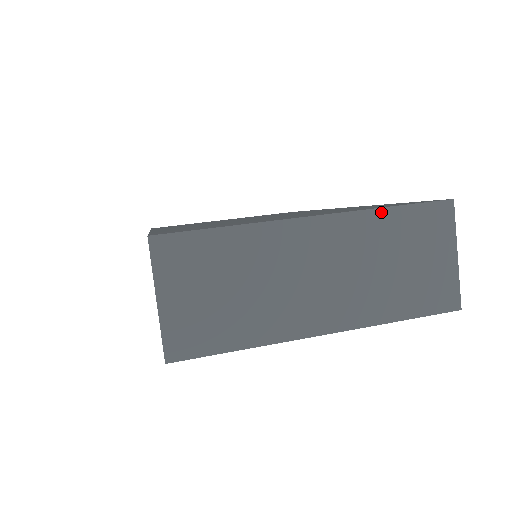
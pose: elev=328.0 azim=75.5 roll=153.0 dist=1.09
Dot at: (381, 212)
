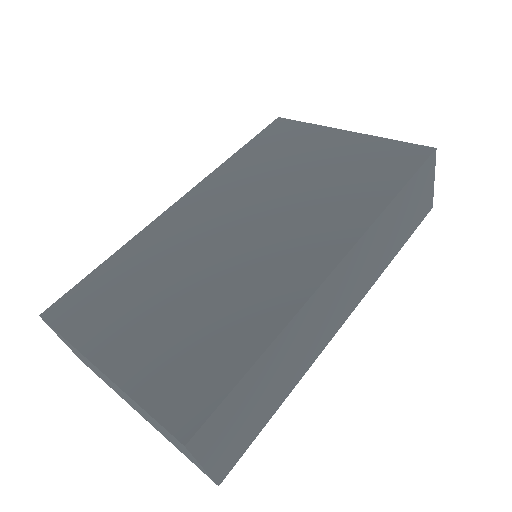
Dot at: (137, 403)
